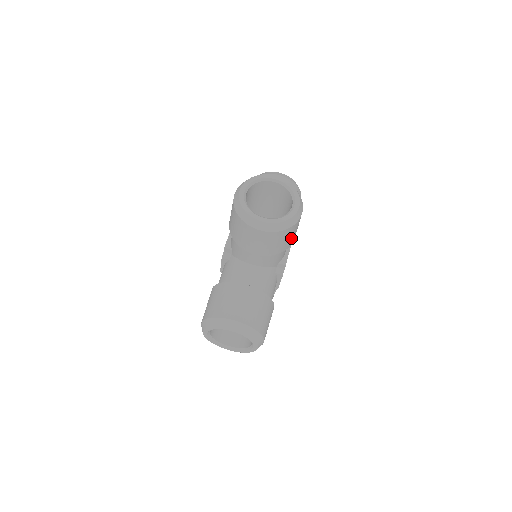
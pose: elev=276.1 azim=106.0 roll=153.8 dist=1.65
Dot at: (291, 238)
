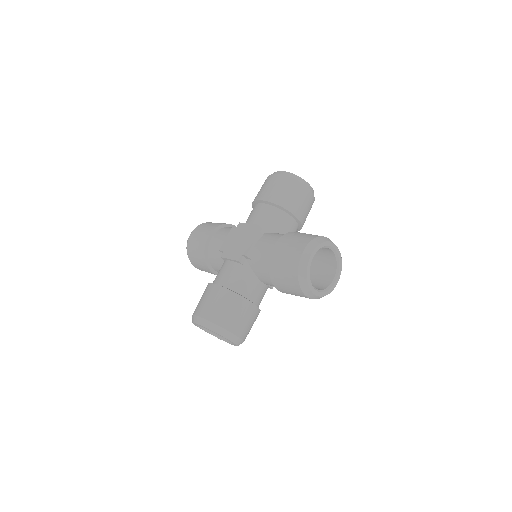
Dot at: occluded
